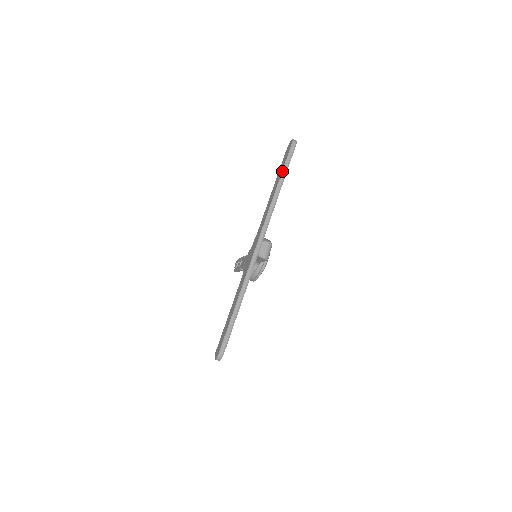
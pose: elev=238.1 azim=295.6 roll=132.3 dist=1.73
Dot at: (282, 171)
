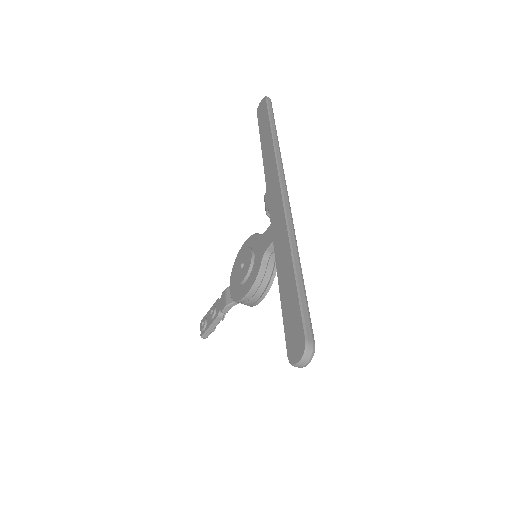
Dot at: (269, 118)
